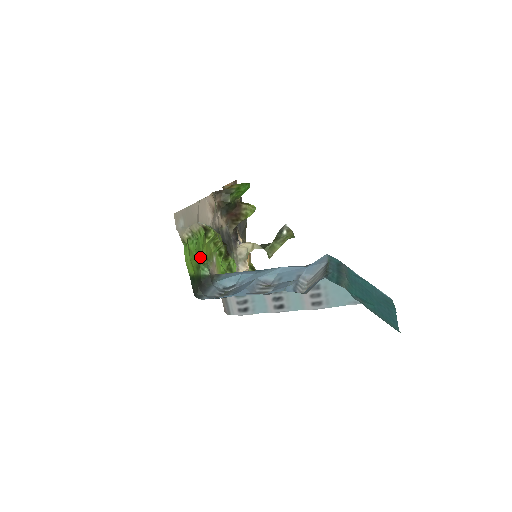
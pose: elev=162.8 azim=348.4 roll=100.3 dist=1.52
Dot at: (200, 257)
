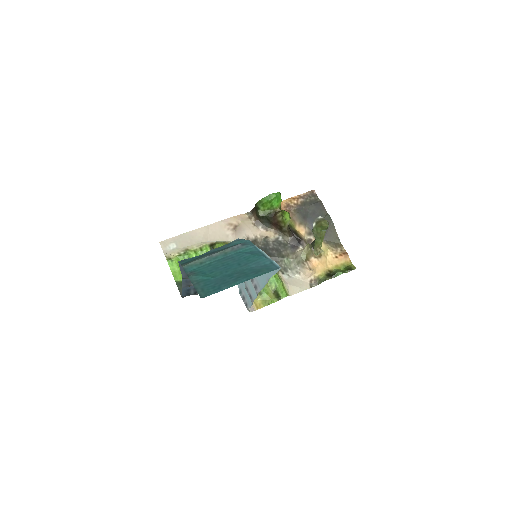
Dot at: occluded
